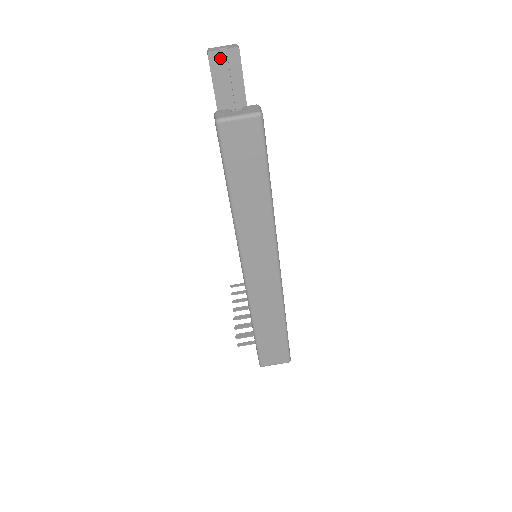
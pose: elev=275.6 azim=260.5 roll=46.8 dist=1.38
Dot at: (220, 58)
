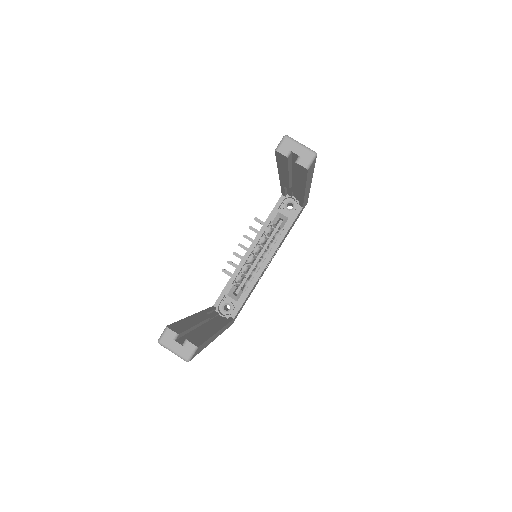
Dot at: (287, 159)
